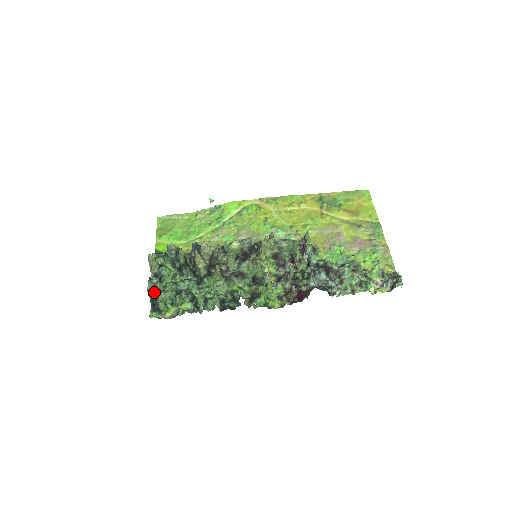
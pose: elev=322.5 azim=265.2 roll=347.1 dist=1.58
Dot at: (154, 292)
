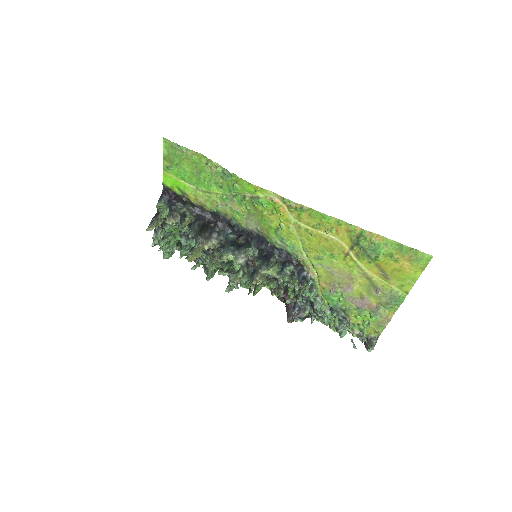
Dot at: occluded
